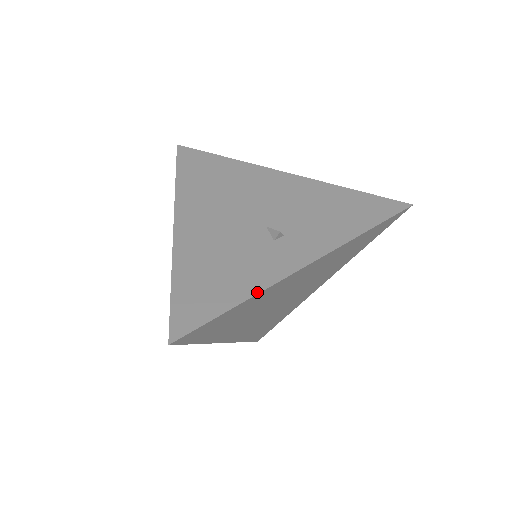
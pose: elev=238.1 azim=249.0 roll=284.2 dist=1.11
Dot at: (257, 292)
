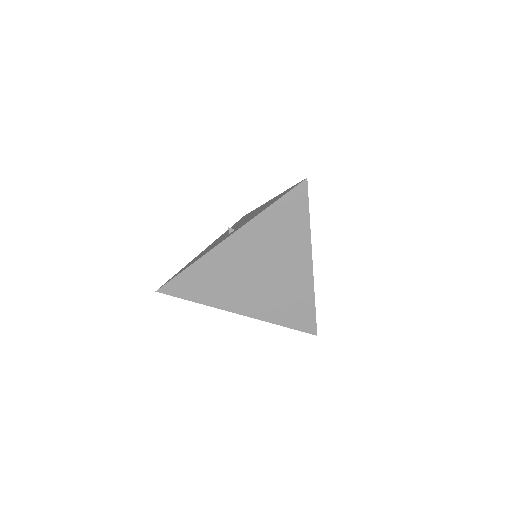
Dot at: (199, 258)
